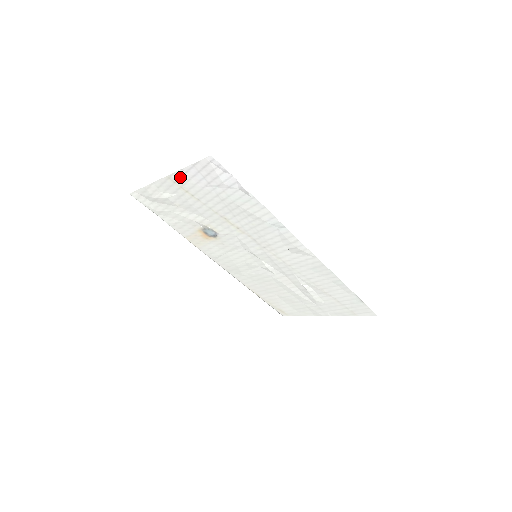
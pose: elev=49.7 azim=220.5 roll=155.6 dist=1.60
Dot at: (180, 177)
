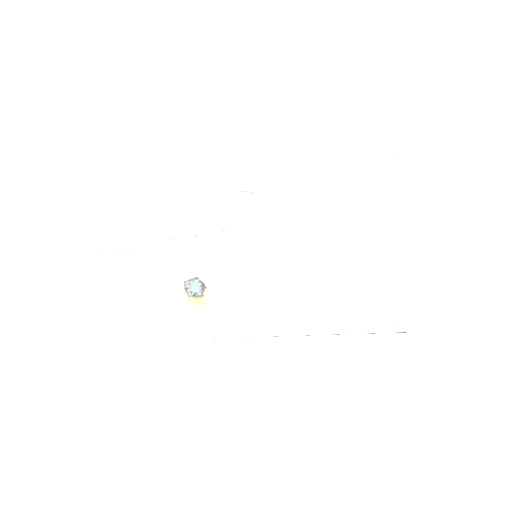
Dot at: (93, 240)
